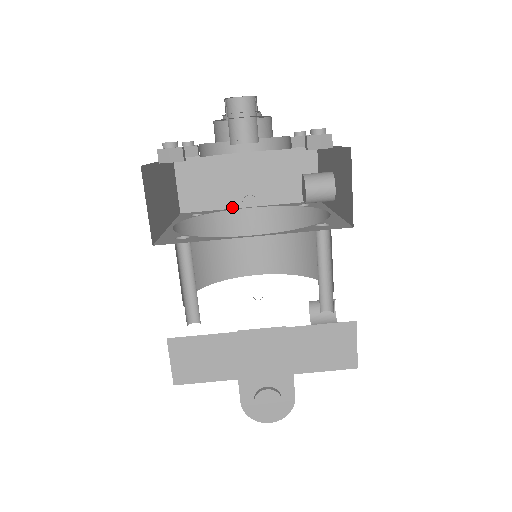
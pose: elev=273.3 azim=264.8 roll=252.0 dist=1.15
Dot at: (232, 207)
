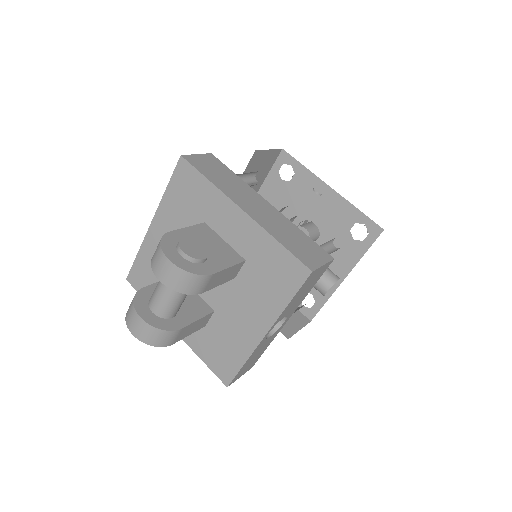
Dot at: occluded
